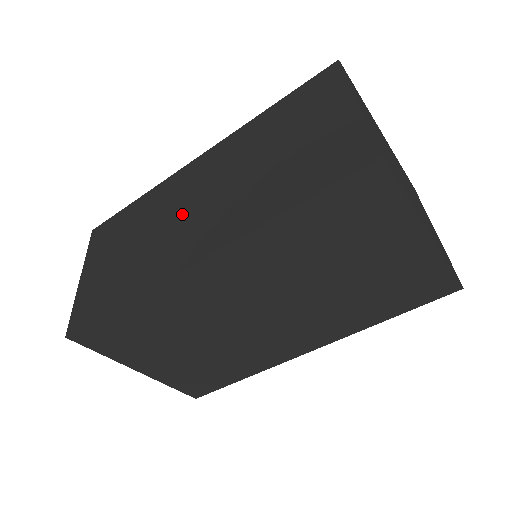
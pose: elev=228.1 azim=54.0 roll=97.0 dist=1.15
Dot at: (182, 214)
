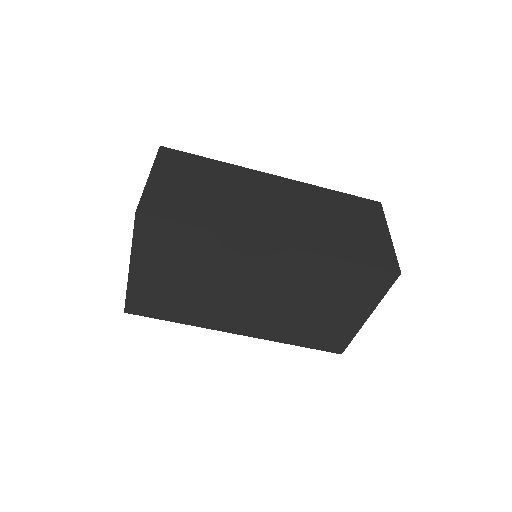
Dot at: (262, 204)
